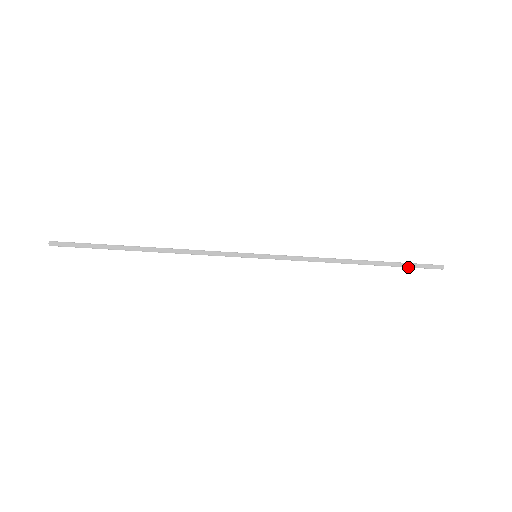
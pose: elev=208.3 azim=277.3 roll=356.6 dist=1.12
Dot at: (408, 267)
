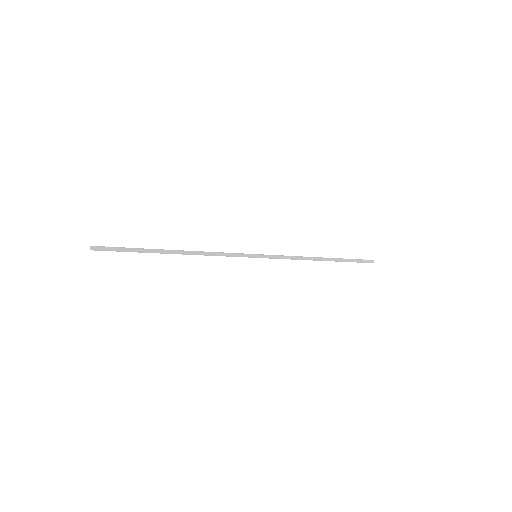
Dot at: (352, 261)
